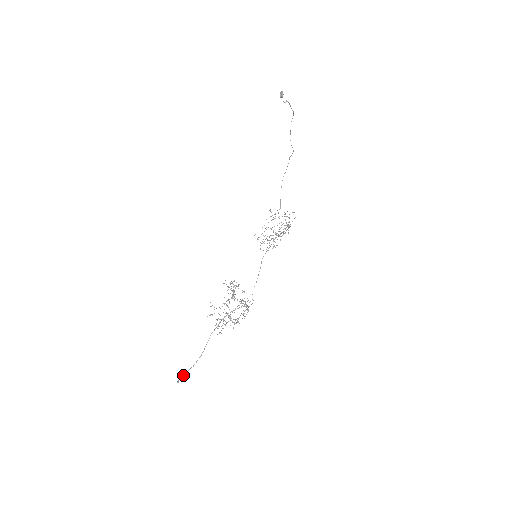
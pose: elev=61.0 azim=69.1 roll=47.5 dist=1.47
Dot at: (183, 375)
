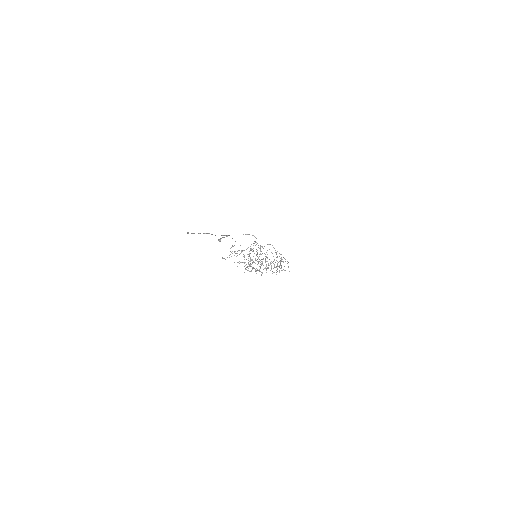
Dot at: occluded
